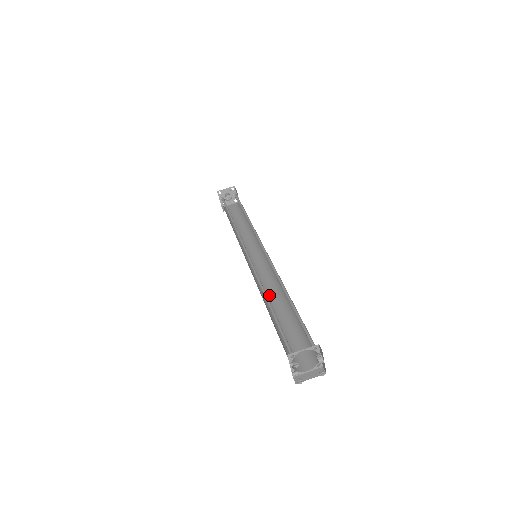
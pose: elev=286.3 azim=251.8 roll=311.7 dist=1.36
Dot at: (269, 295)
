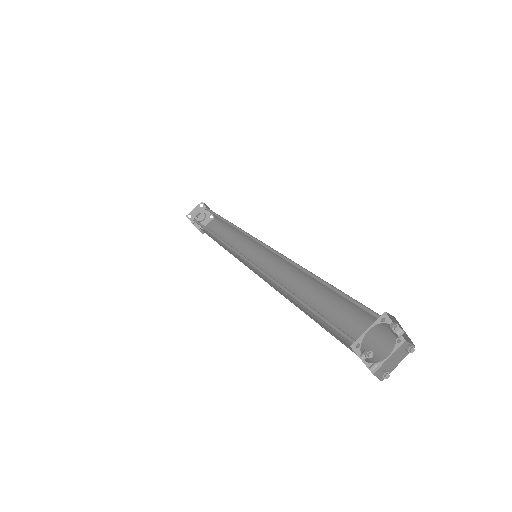
Dot at: (292, 290)
